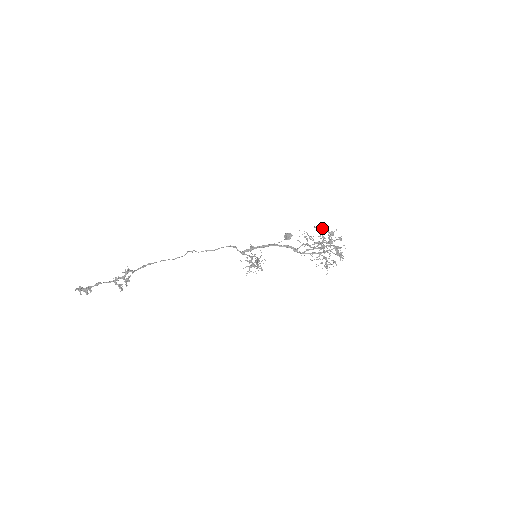
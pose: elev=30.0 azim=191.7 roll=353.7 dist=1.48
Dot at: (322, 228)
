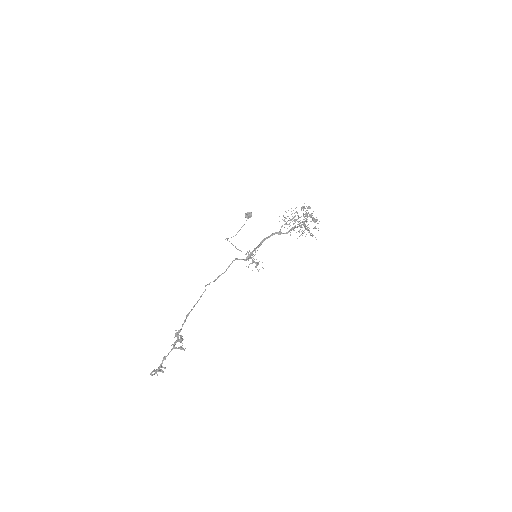
Dot at: (295, 208)
